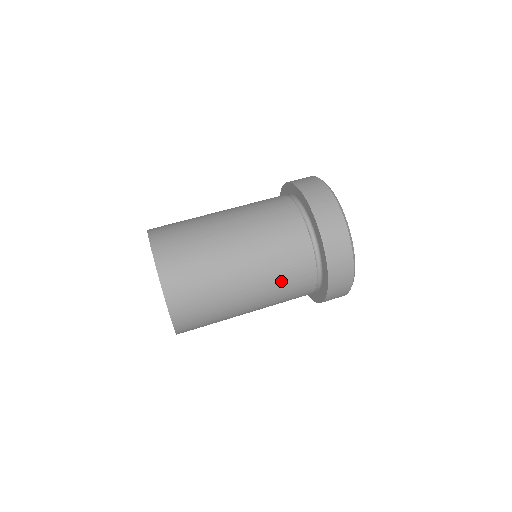
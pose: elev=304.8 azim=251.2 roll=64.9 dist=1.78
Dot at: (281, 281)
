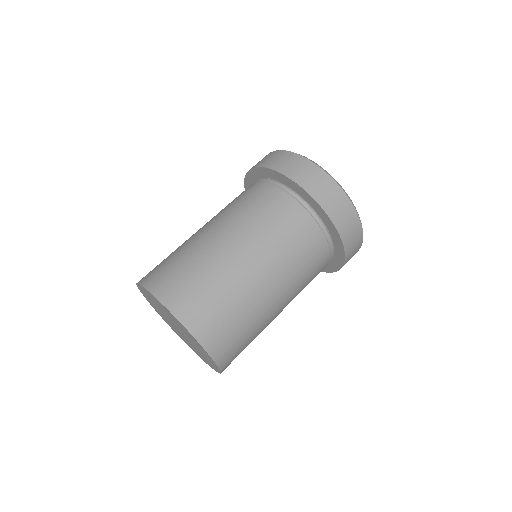
Dot at: (304, 284)
